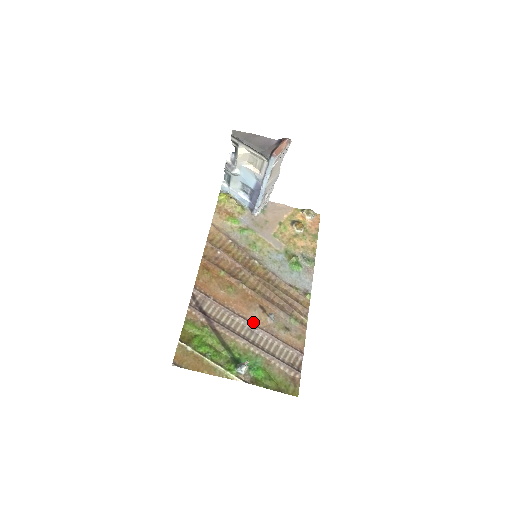
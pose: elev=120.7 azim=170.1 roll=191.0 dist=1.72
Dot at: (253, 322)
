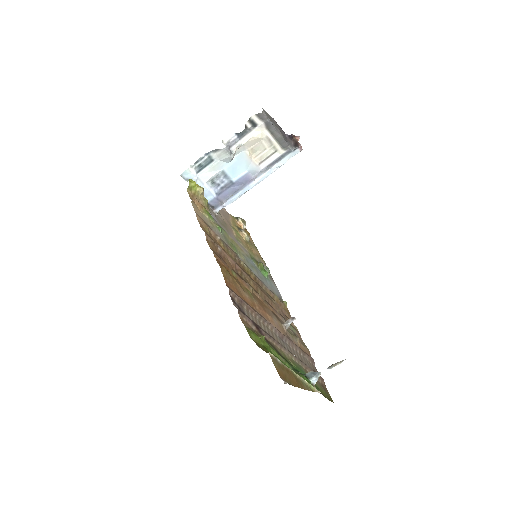
Dot at: (278, 330)
